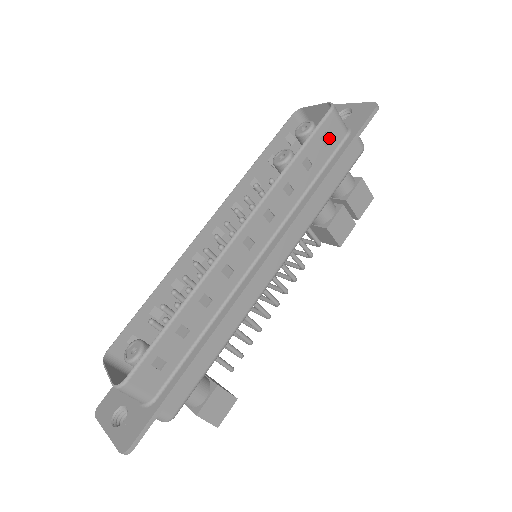
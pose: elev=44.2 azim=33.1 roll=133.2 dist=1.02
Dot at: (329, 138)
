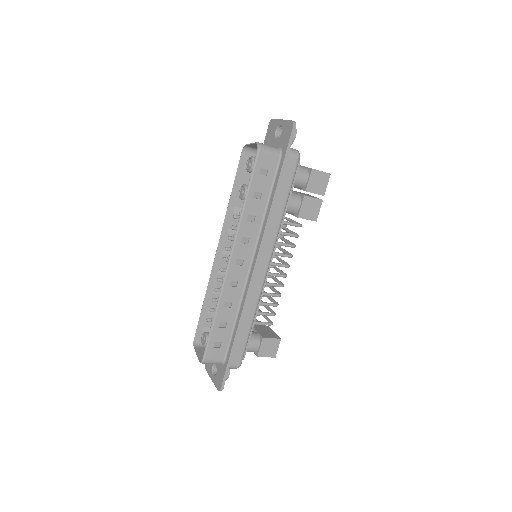
Dot at: (266, 169)
